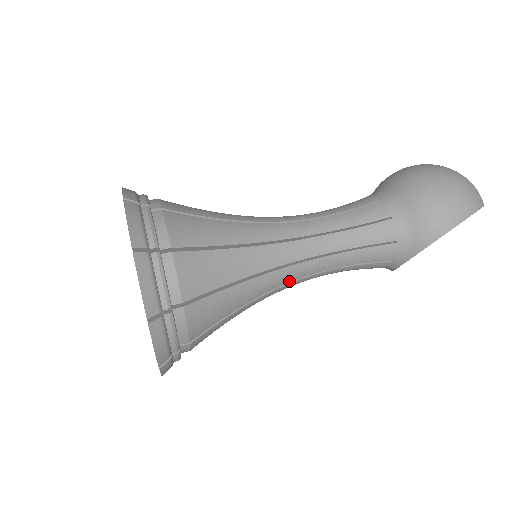
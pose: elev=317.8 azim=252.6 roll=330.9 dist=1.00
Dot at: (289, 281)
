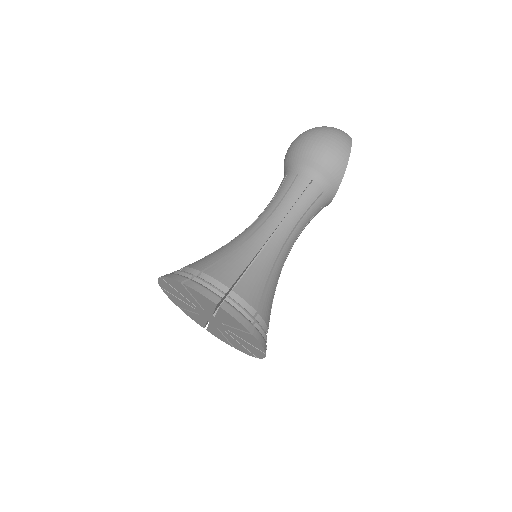
Dot at: (286, 256)
